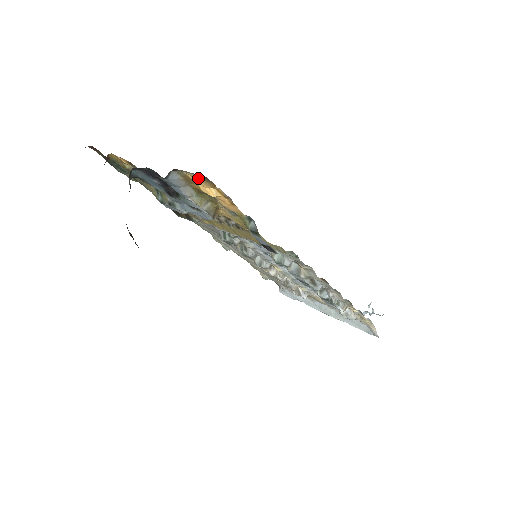
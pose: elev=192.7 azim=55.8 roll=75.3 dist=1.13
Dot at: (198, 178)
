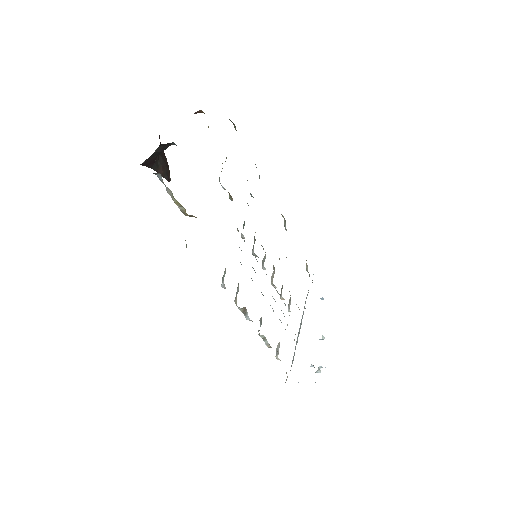
Dot at: occluded
